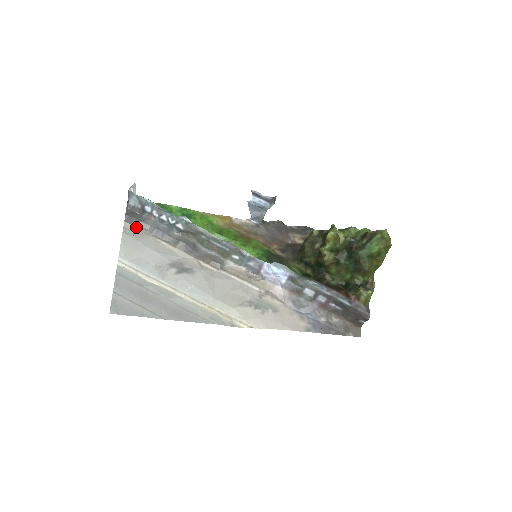
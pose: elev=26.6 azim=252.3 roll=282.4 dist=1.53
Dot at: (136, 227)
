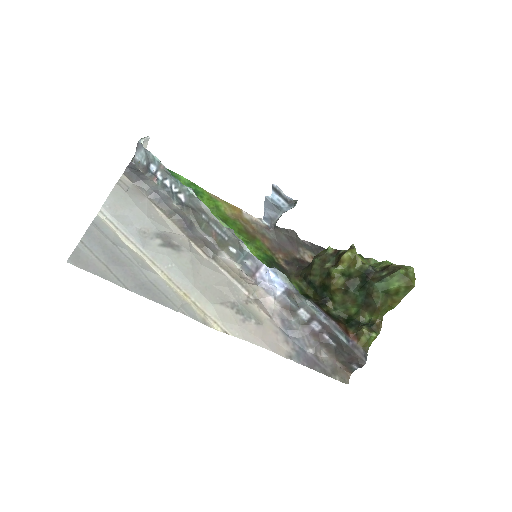
Dot at: (134, 184)
